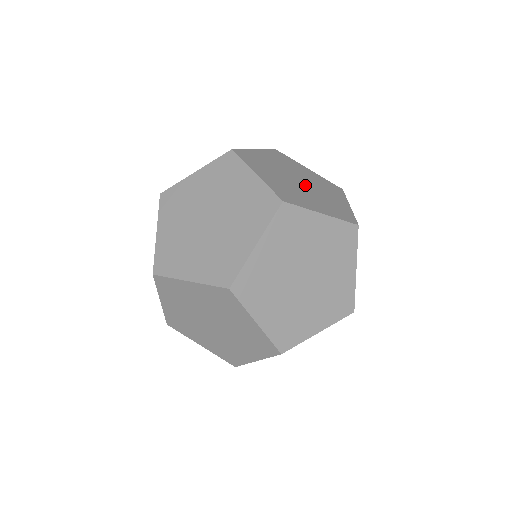
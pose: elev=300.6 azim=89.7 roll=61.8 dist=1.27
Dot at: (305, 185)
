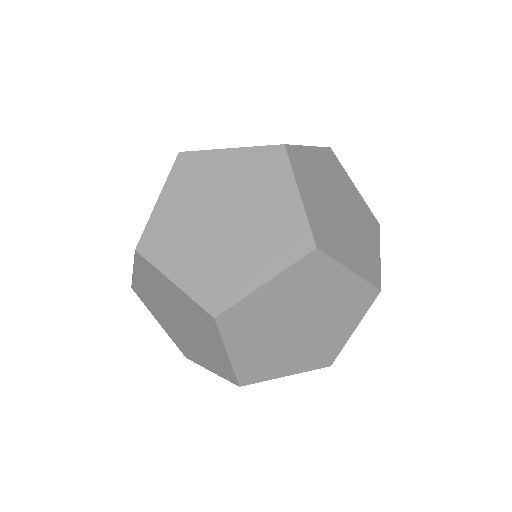
Dot at: (303, 329)
